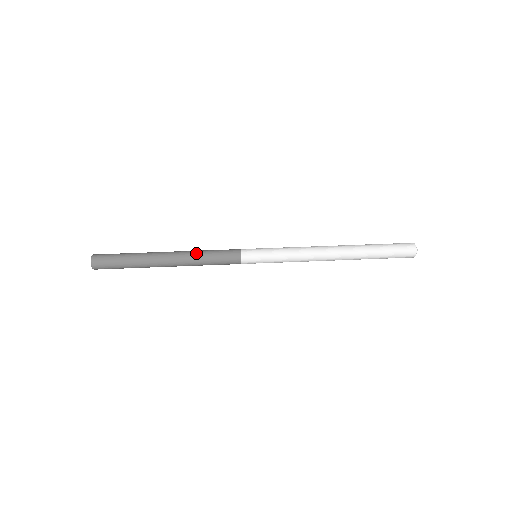
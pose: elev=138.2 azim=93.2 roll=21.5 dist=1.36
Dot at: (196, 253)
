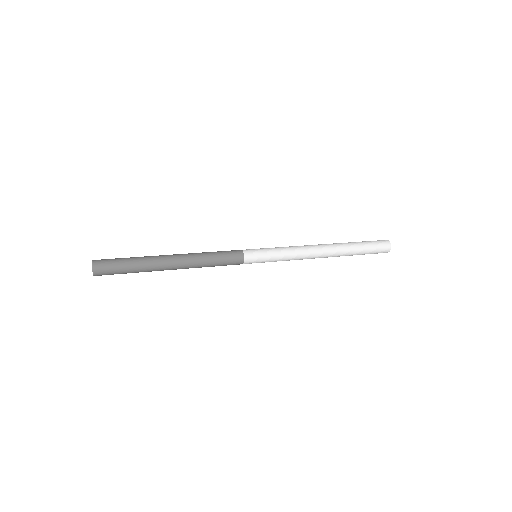
Dot at: occluded
